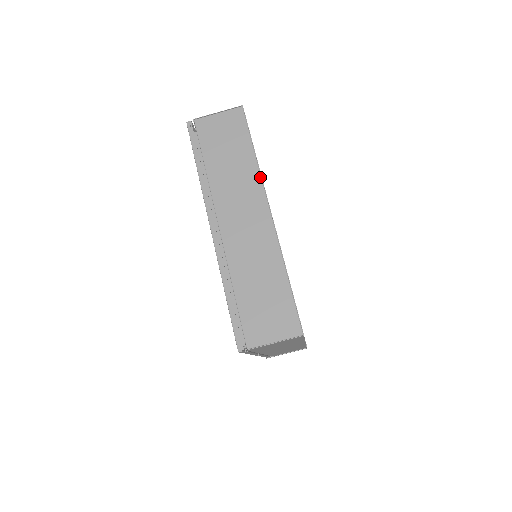
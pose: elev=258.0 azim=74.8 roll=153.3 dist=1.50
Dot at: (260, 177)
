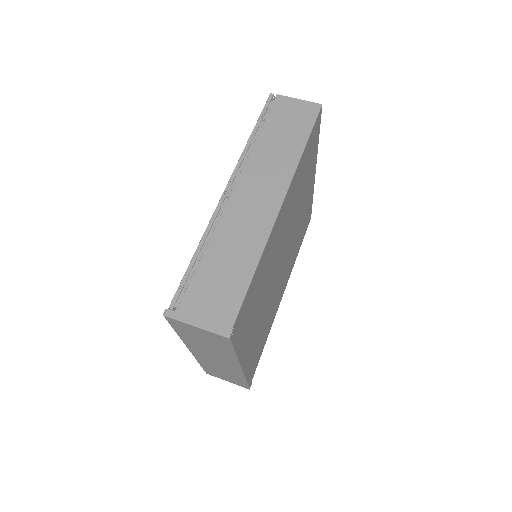
Dot at: (313, 188)
